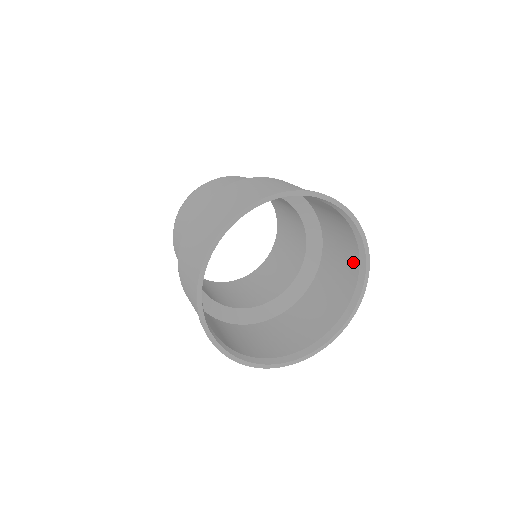
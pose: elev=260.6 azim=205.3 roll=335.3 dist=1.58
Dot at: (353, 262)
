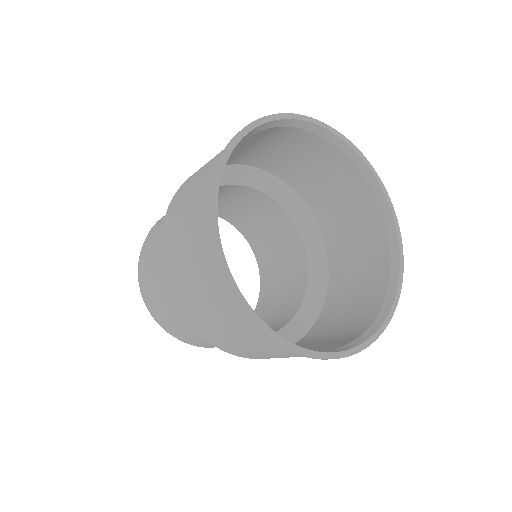
Dot at: (361, 194)
